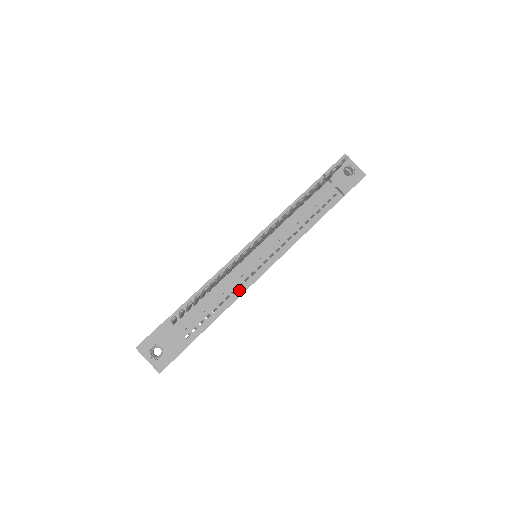
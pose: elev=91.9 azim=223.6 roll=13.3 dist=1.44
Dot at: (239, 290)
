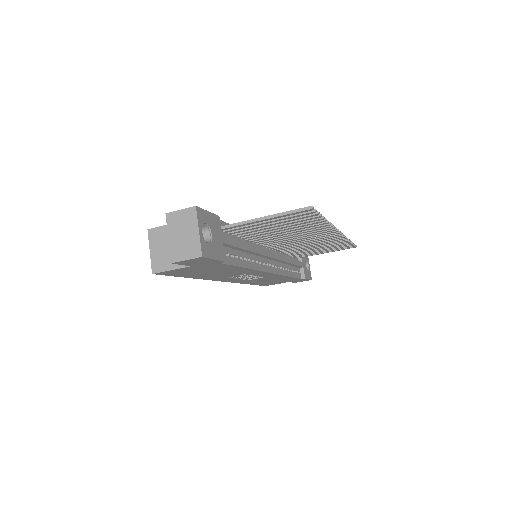
Dot at: (255, 264)
